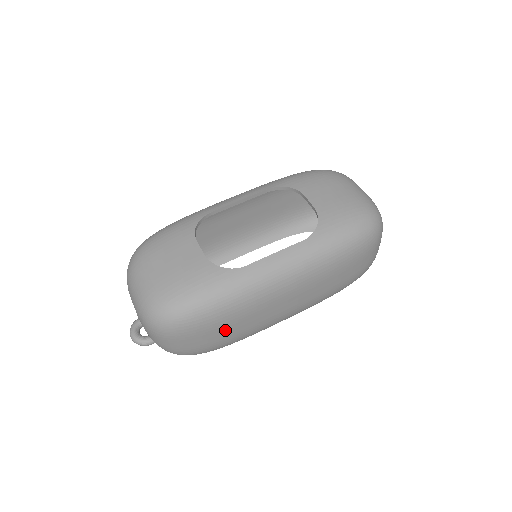
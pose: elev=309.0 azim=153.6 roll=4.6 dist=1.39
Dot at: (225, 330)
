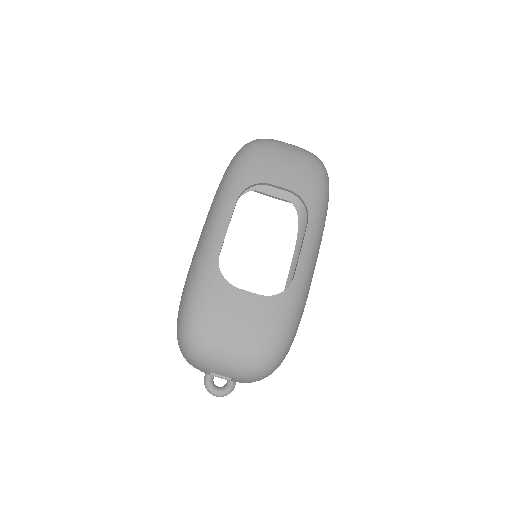
Dot at: occluded
